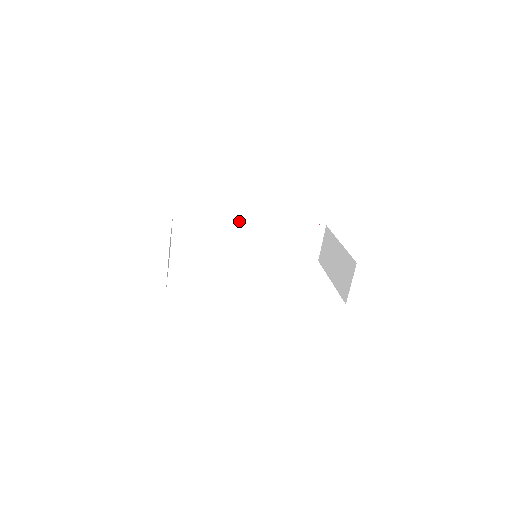
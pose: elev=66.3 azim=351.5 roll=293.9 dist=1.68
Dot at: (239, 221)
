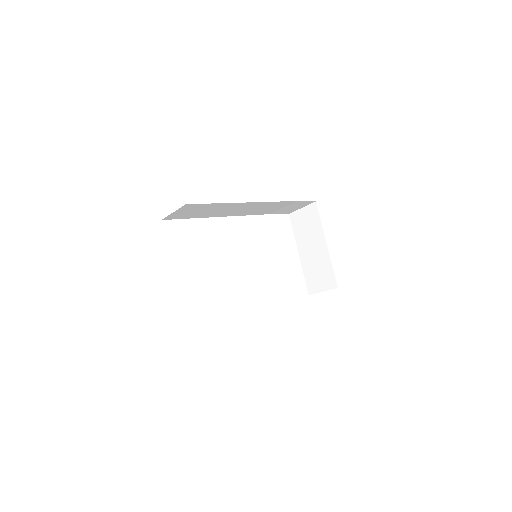
Dot at: (245, 204)
